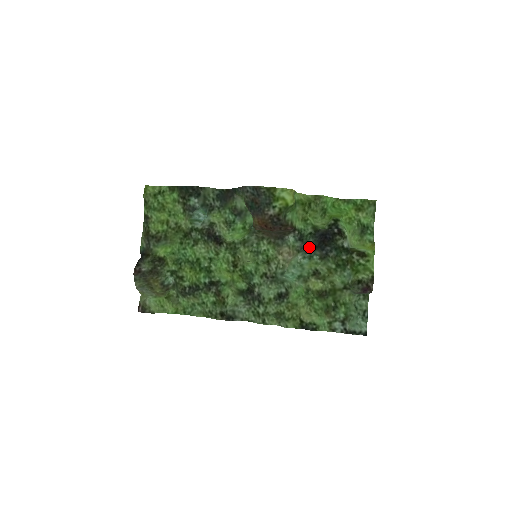
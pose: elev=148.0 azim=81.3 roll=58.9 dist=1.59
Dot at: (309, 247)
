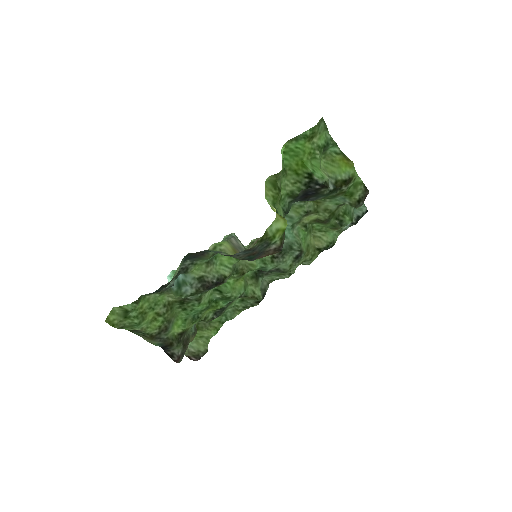
Dot at: occluded
